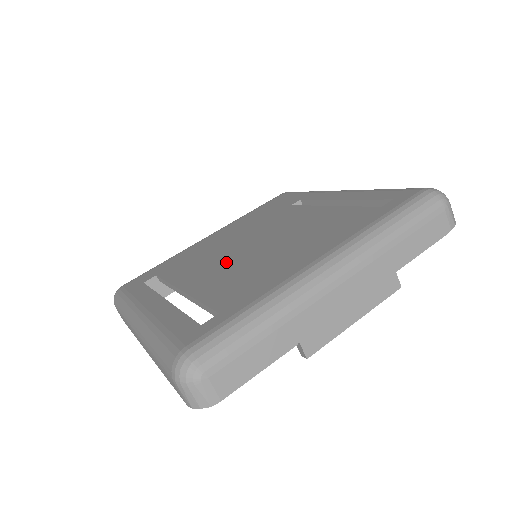
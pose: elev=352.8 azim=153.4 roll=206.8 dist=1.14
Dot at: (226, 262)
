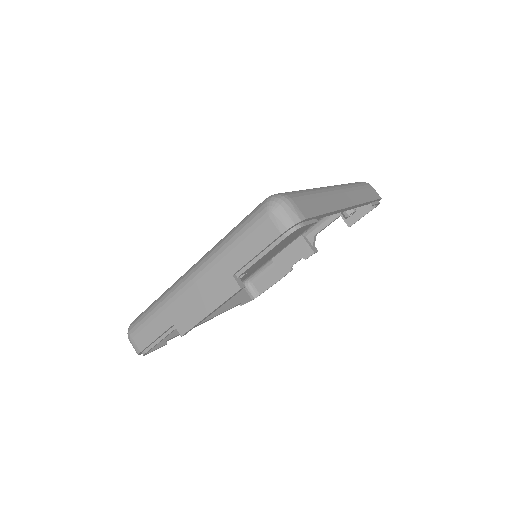
Dot at: occluded
